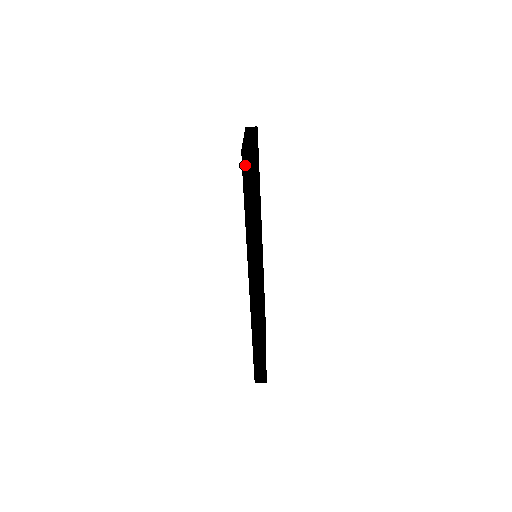
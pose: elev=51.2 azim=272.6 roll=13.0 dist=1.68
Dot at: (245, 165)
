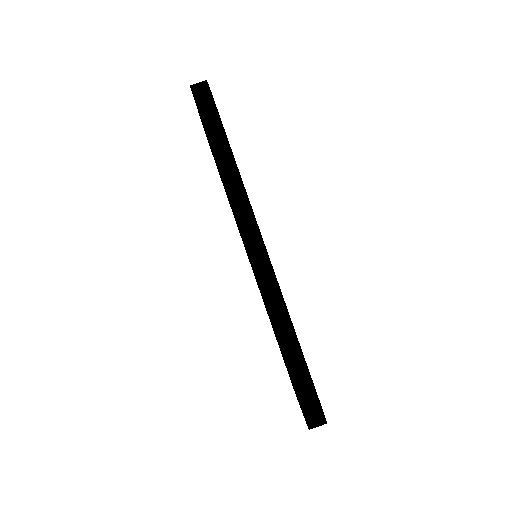
Dot at: (196, 93)
